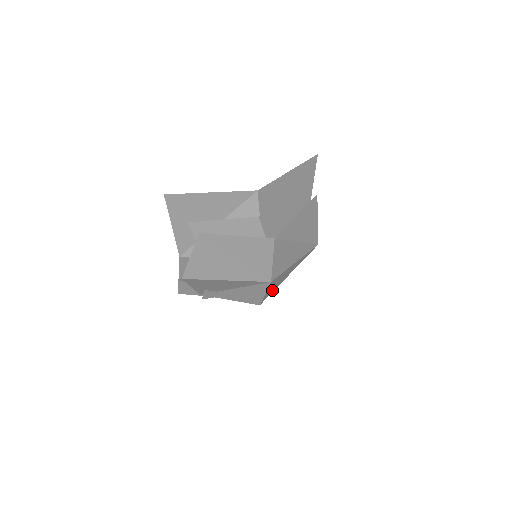
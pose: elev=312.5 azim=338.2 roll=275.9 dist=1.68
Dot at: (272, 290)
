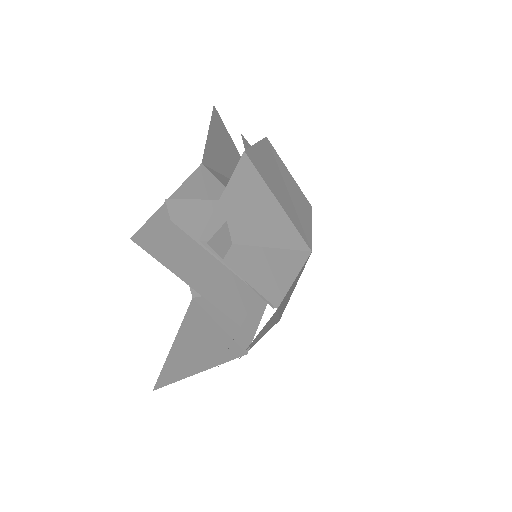
Dot at: (283, 302)
